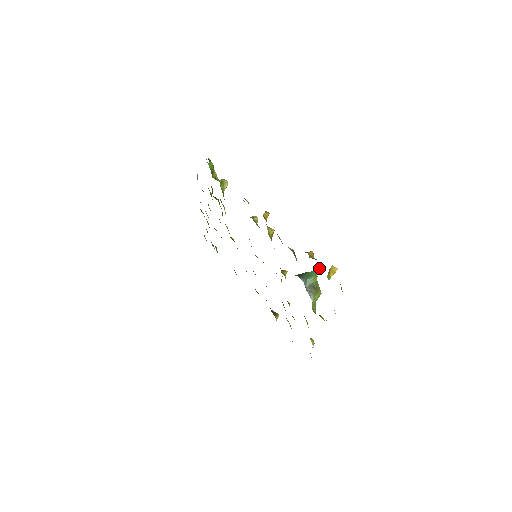
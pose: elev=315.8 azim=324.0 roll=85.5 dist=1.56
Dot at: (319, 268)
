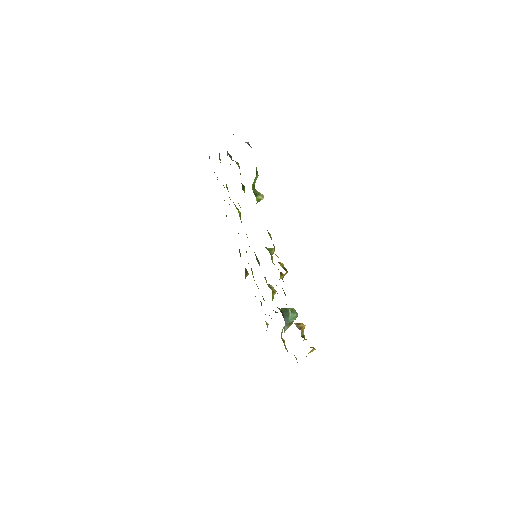
Dot at: occluded
